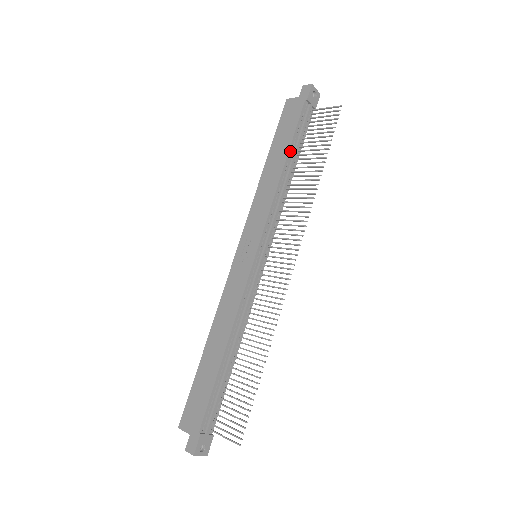
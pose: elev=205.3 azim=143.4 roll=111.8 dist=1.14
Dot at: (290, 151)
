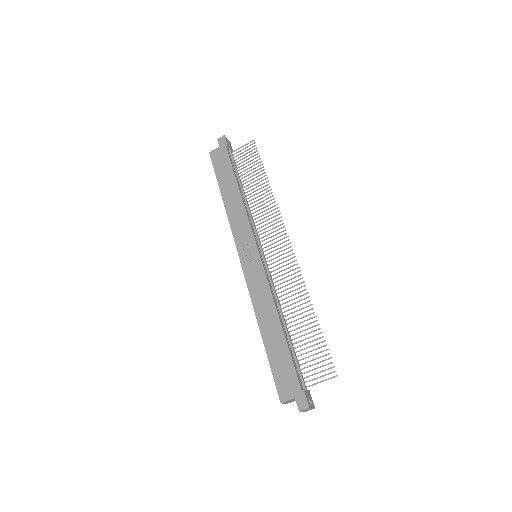
Dot at: (237, 180)
